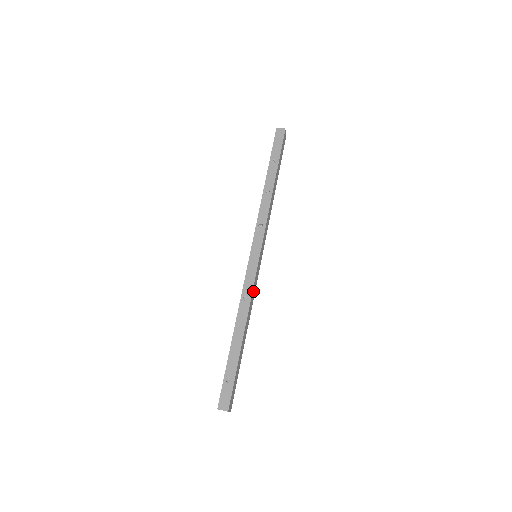
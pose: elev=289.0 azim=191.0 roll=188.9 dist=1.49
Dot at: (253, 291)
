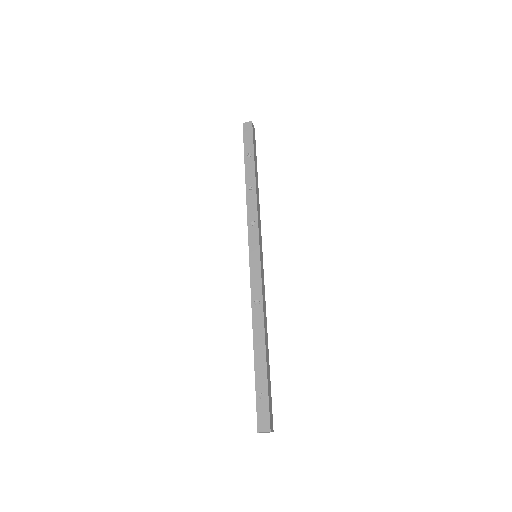
Dot at: (263, 293)
